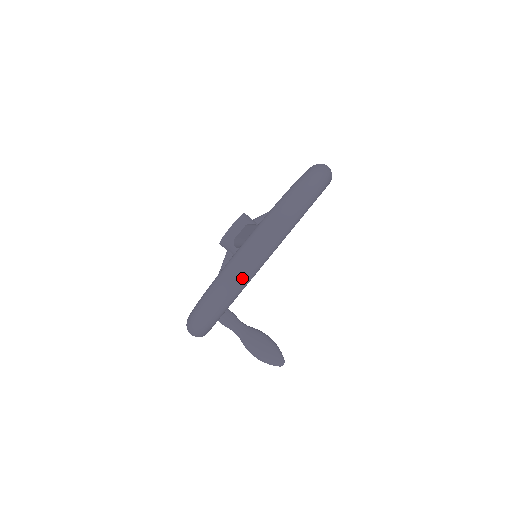
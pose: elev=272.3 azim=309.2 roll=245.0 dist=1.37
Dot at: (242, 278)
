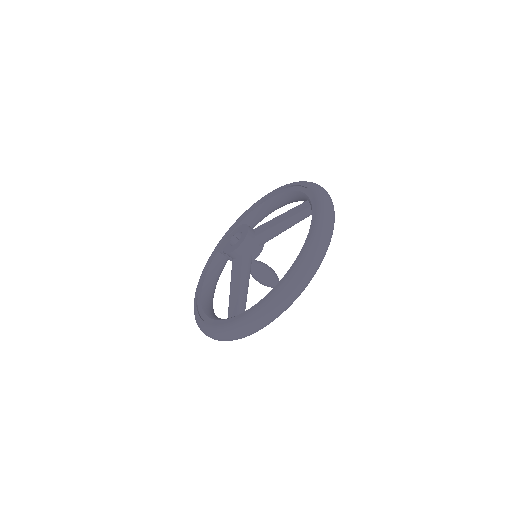
Dot at: occluded
